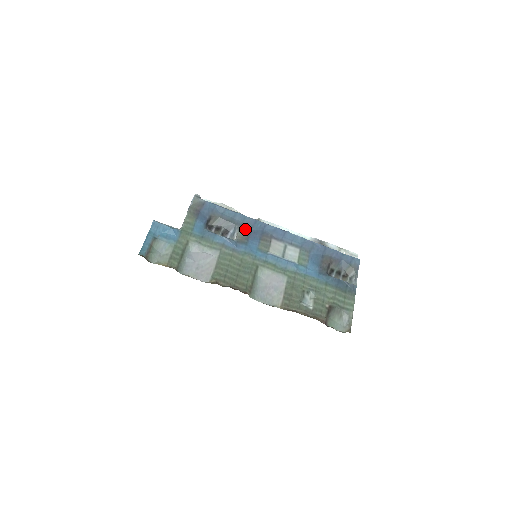
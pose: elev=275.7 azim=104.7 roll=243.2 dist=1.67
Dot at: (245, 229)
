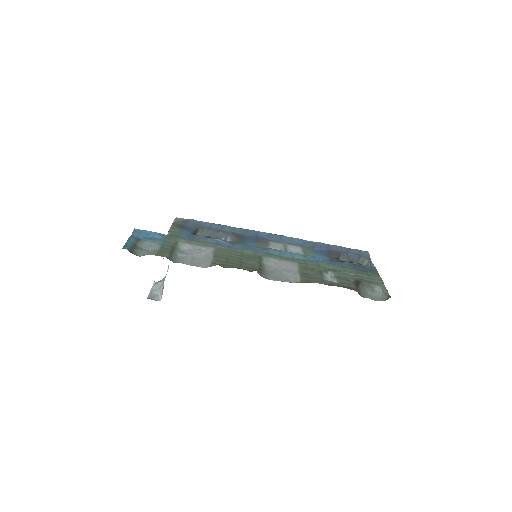
Dot at: (237, 235)
